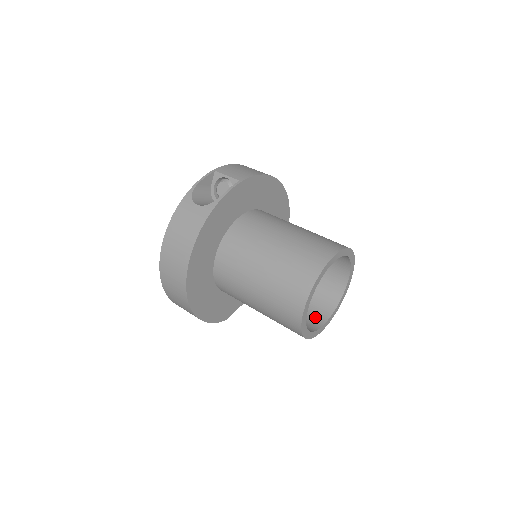
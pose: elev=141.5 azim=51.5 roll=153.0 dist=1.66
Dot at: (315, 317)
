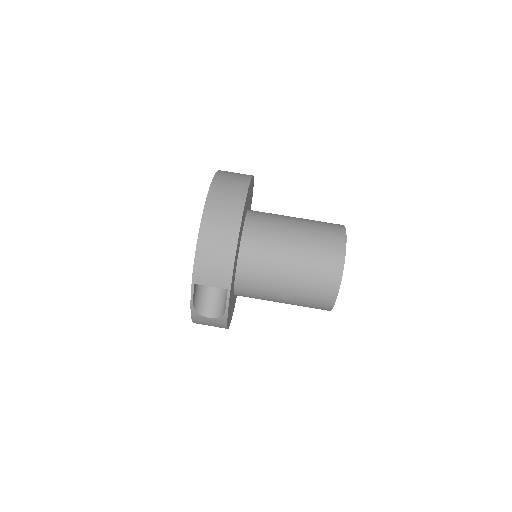
Dot at: occluded
